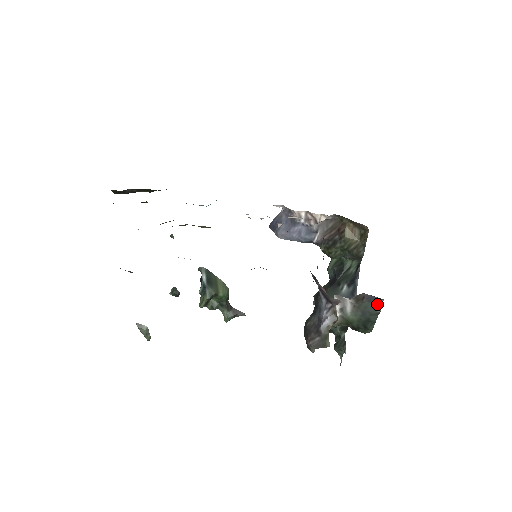
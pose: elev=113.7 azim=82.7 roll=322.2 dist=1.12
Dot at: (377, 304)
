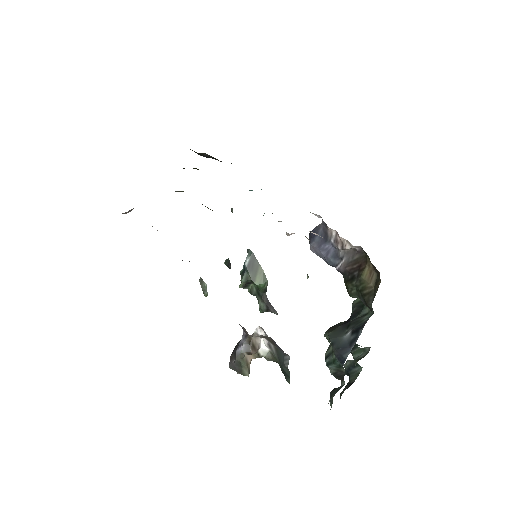
Dot at: (284, 357)
